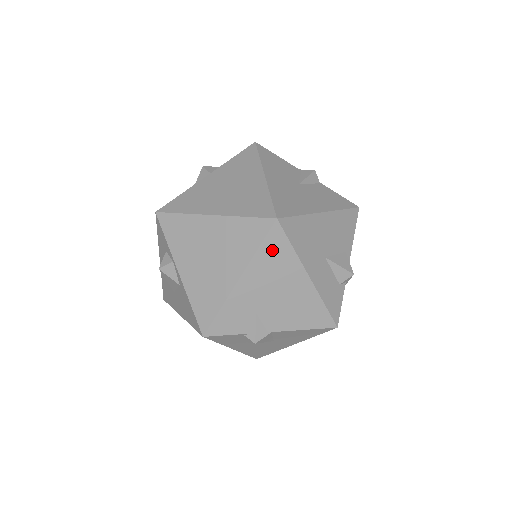
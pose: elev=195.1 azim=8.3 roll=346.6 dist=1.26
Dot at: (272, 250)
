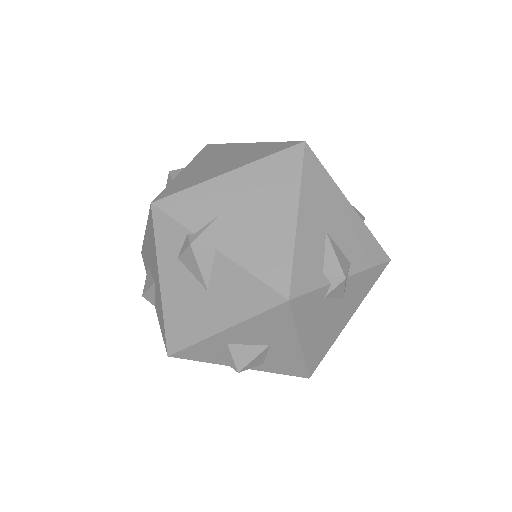
Dot at: (280, 165)
